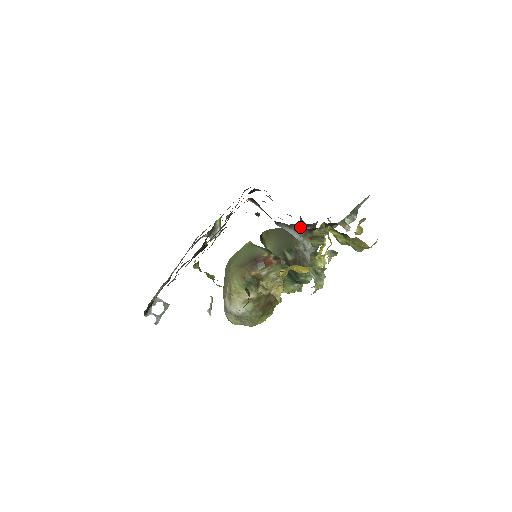
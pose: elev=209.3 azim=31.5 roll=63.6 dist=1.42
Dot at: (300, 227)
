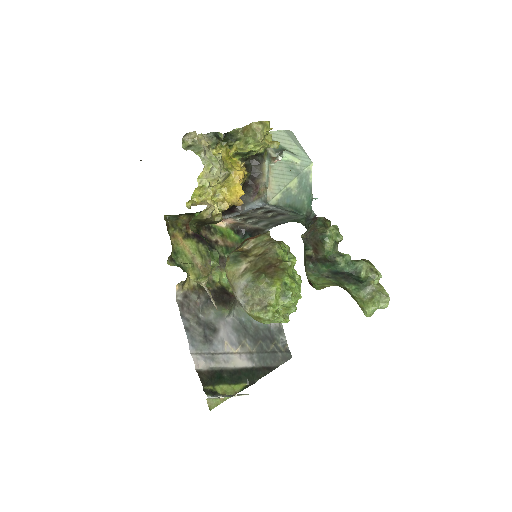
Dot at: occluded
